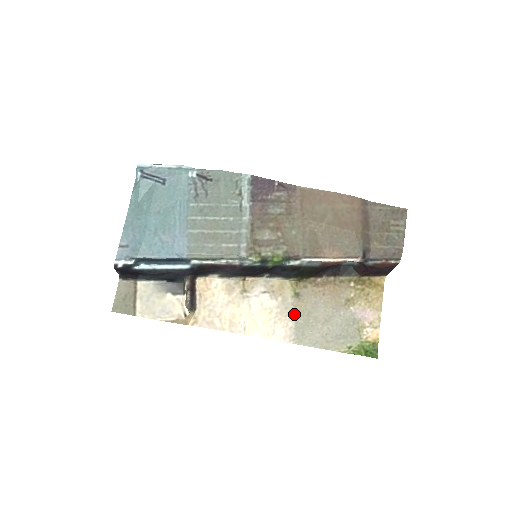
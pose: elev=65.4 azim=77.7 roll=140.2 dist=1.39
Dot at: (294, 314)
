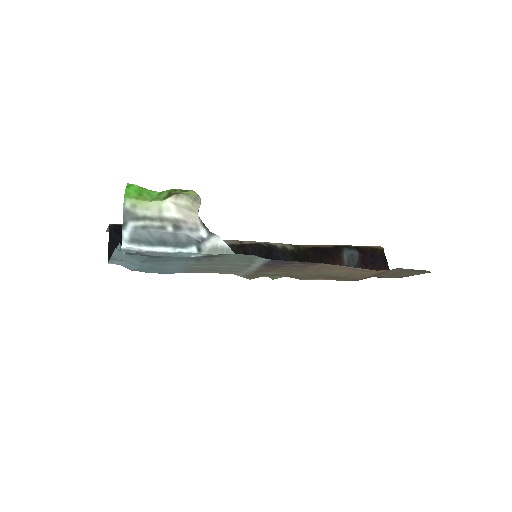
Dot at: occluded
